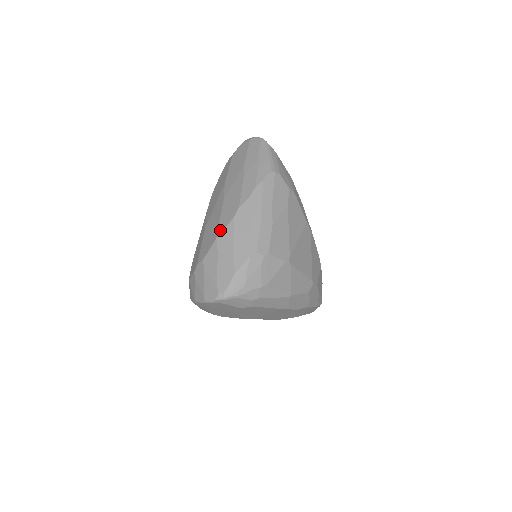
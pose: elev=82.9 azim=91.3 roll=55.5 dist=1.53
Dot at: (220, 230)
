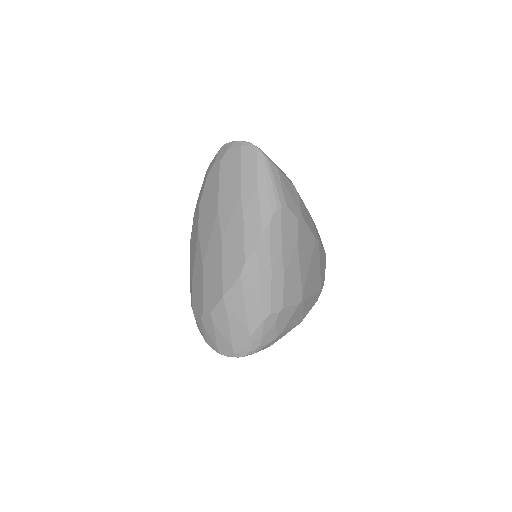
Dot at: (226, 287)
